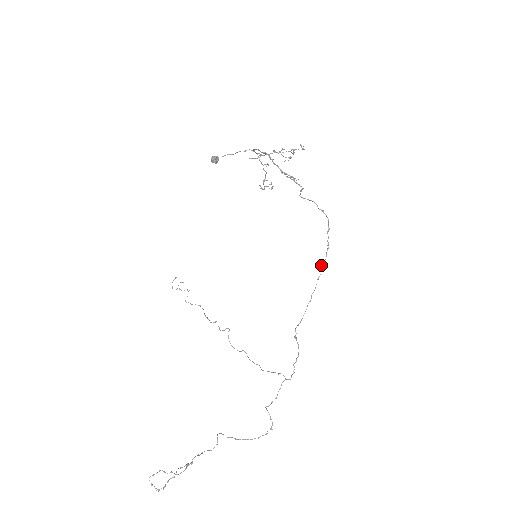
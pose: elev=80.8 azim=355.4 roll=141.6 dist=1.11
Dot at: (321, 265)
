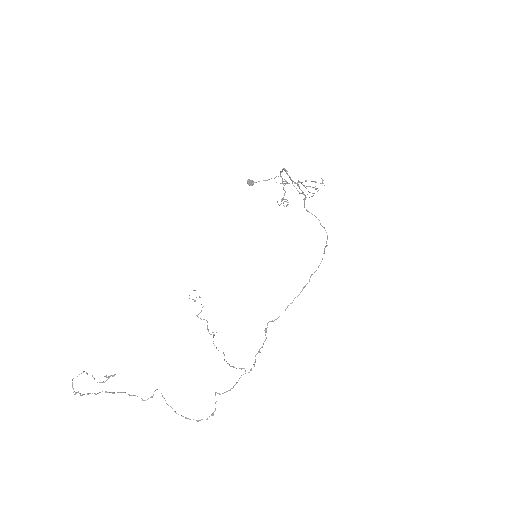
Dot at: (311, 274)
